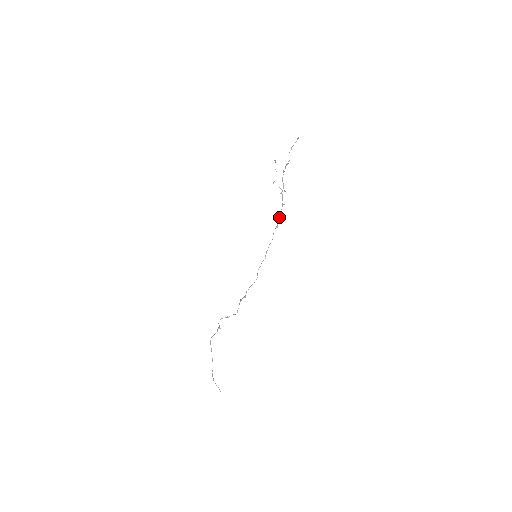
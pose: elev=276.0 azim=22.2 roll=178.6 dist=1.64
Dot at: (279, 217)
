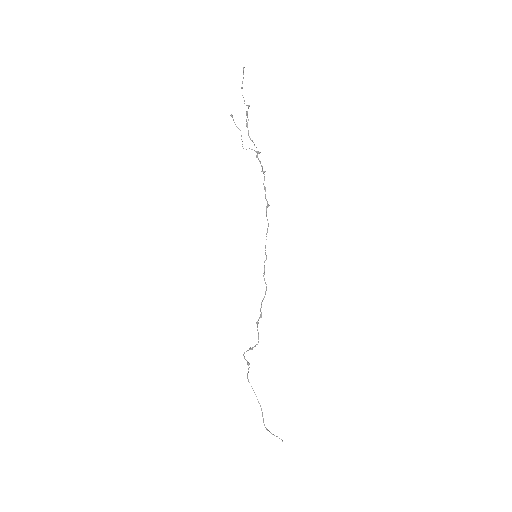
Dot at: (265, 191)
